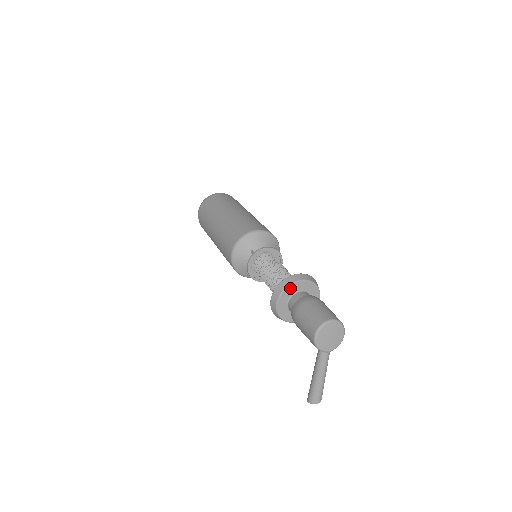
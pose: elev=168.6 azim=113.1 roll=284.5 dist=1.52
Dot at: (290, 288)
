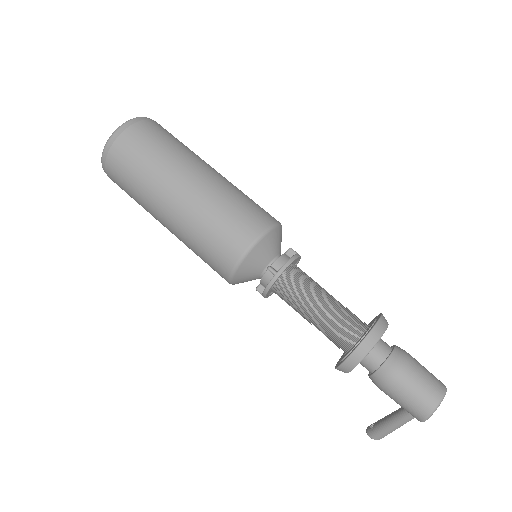
Dot at: (371, 349)
